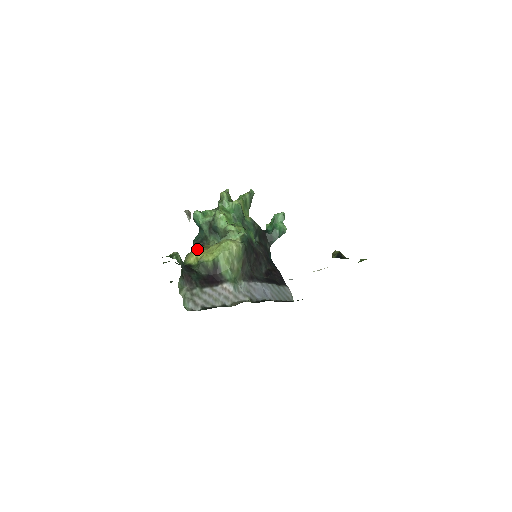
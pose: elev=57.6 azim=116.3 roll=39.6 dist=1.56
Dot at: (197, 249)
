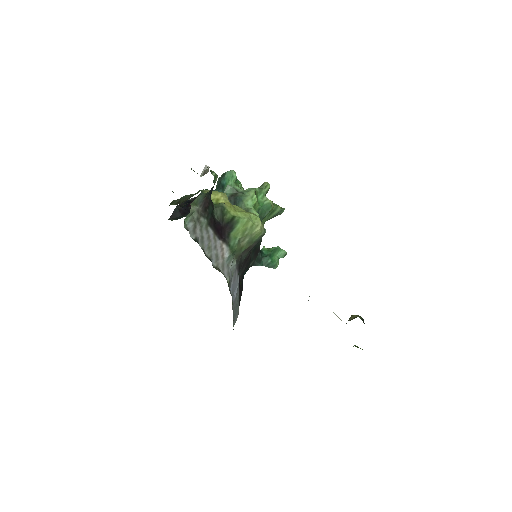
Dot at: (224, 194)
